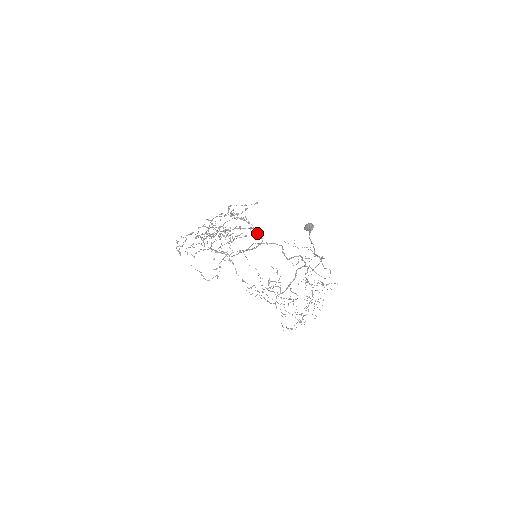
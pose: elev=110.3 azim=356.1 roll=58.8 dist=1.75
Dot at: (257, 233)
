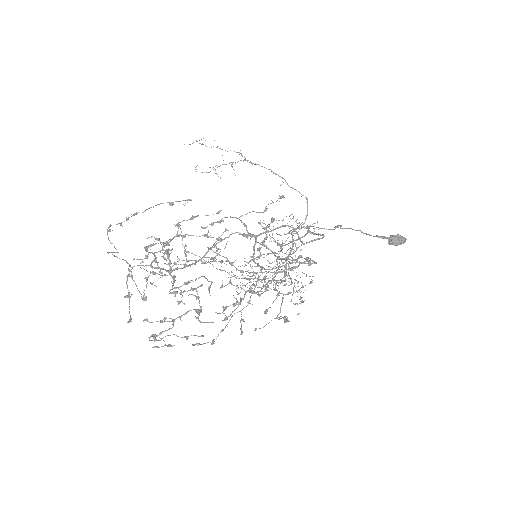
Dot at: occluded
